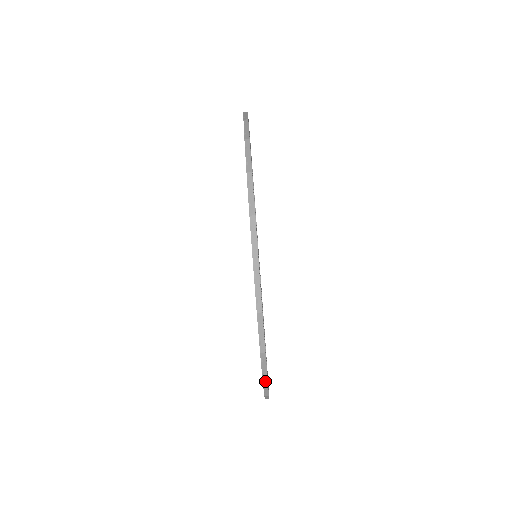
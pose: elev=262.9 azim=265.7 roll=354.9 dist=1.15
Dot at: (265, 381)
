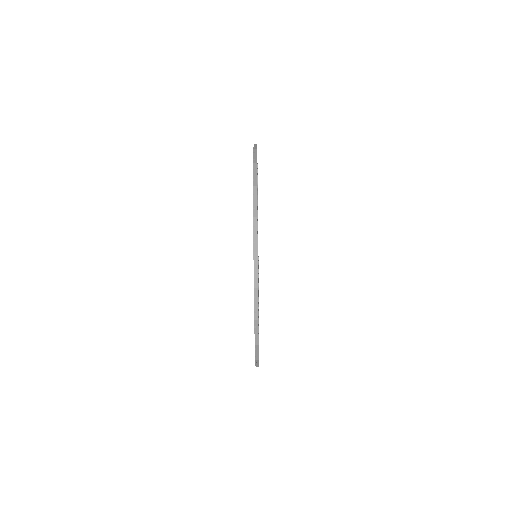
Dot at: occluded
